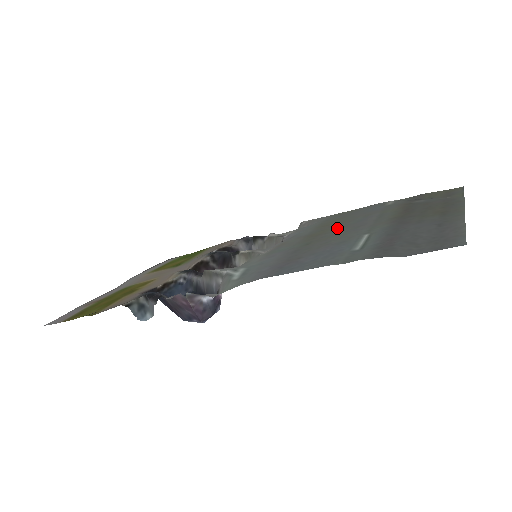
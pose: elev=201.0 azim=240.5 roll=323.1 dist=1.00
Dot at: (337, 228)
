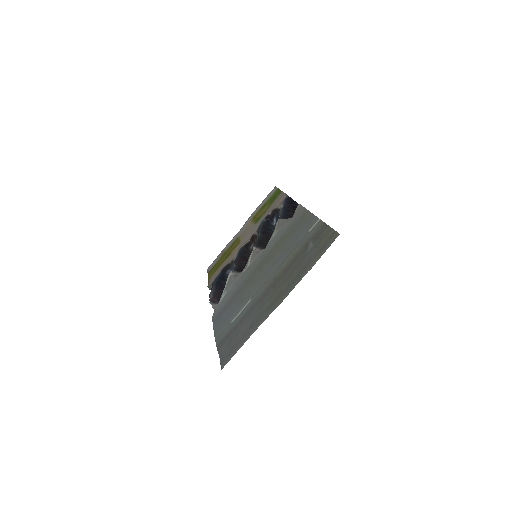
Dot at: (267, 264)
